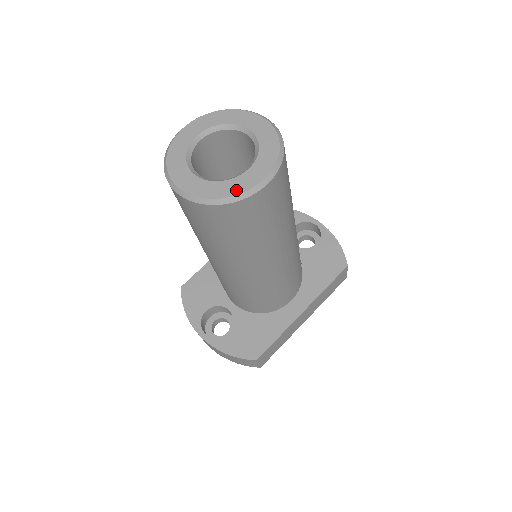
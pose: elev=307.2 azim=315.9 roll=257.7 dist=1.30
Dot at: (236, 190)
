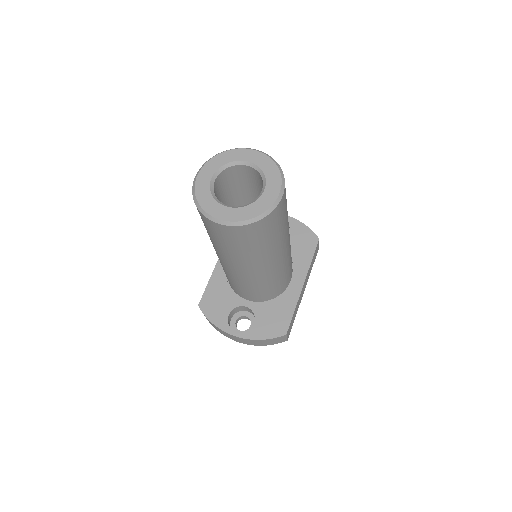
Dot at: (264, 207)
